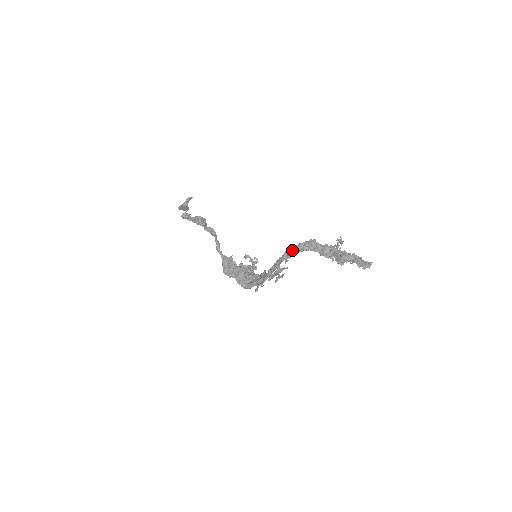
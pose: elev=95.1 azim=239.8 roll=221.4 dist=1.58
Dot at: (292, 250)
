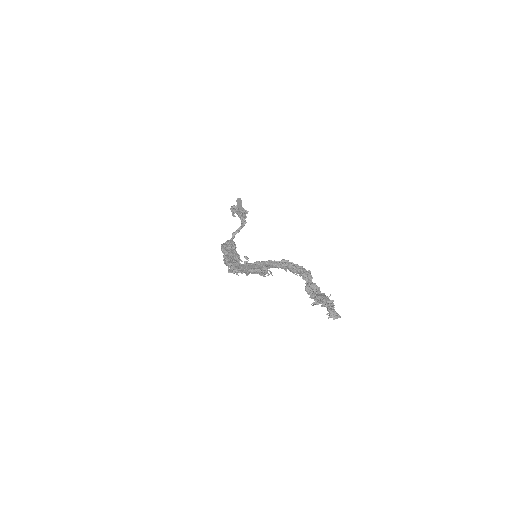
Dot at: (291, 263)
